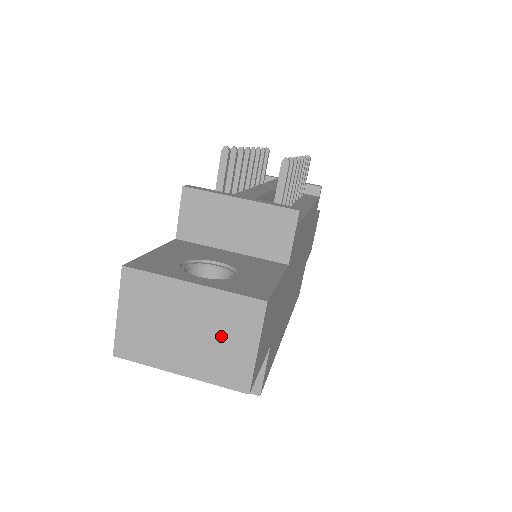
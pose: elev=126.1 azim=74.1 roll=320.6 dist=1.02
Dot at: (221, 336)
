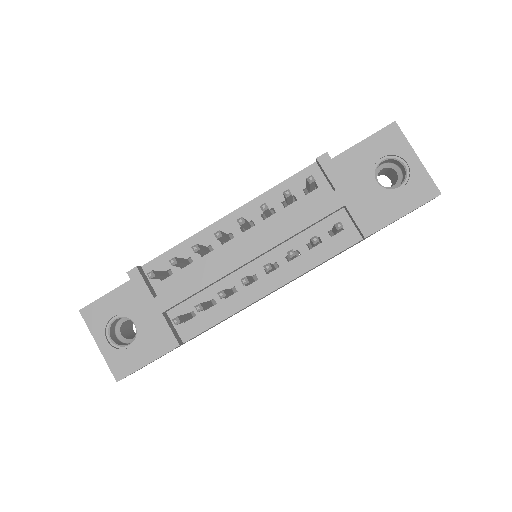
Dot at: occluded
